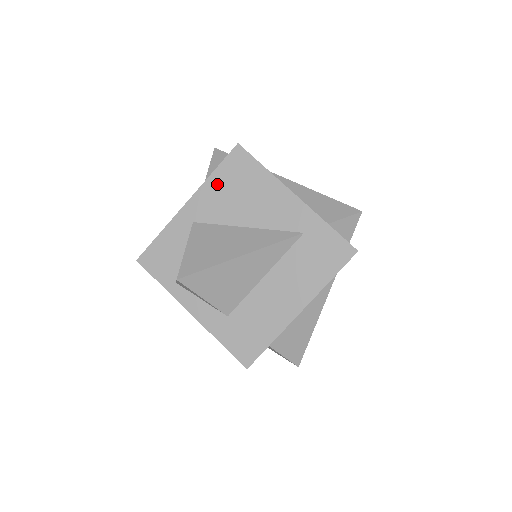
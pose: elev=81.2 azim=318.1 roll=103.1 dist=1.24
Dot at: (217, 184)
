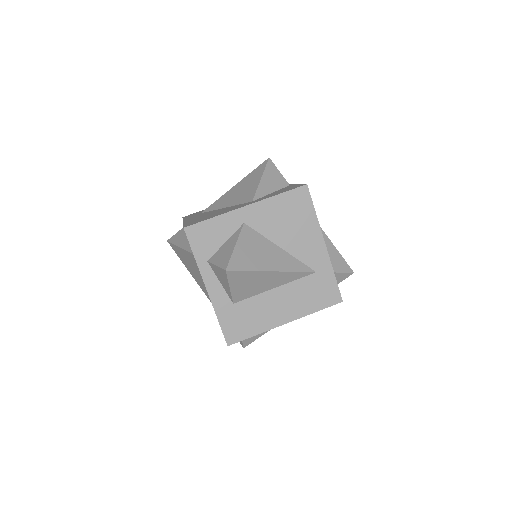
Dot at: (277, 205)
